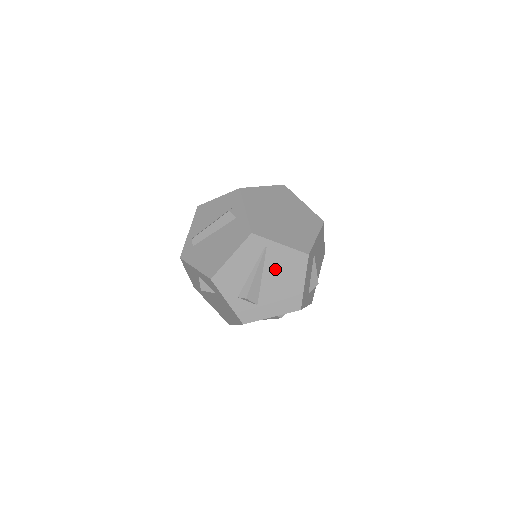
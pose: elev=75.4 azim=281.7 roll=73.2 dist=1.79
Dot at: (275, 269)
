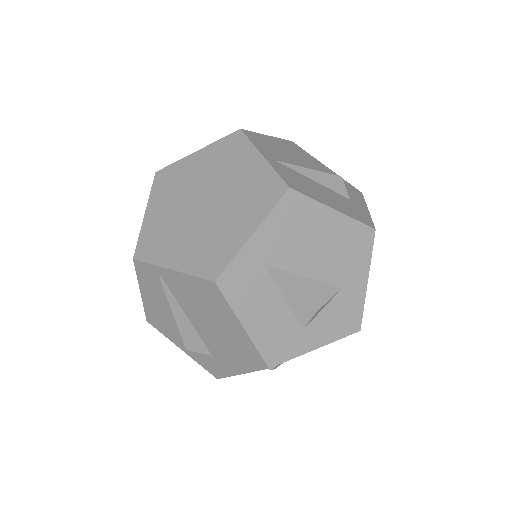
Dot at: (193, 307)
